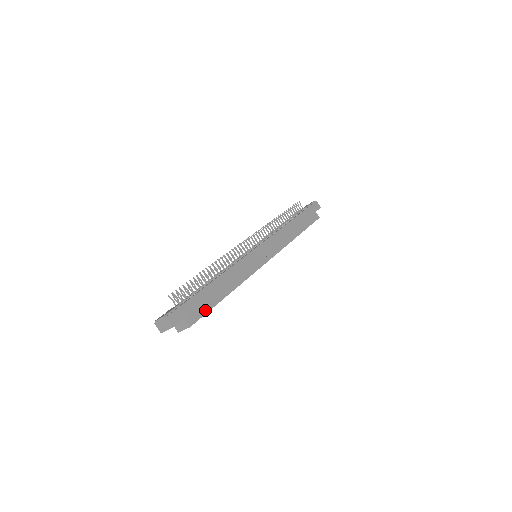
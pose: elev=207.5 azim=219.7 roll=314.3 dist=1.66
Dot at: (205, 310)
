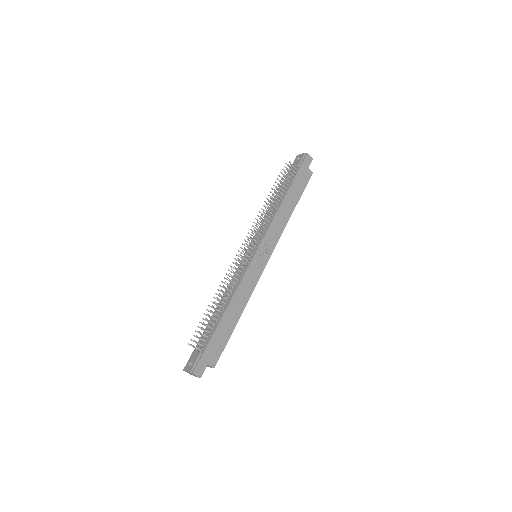
Dot at: (223, 346)
